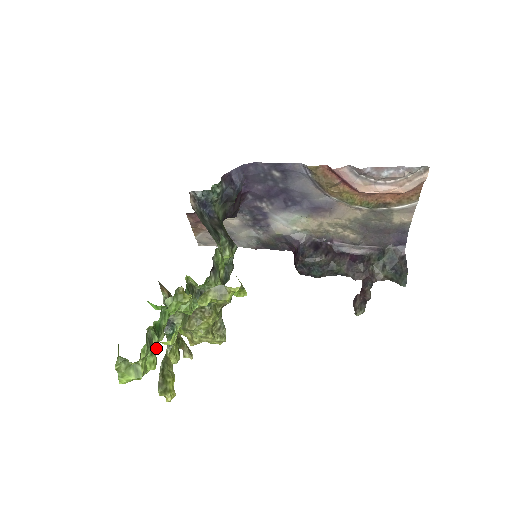
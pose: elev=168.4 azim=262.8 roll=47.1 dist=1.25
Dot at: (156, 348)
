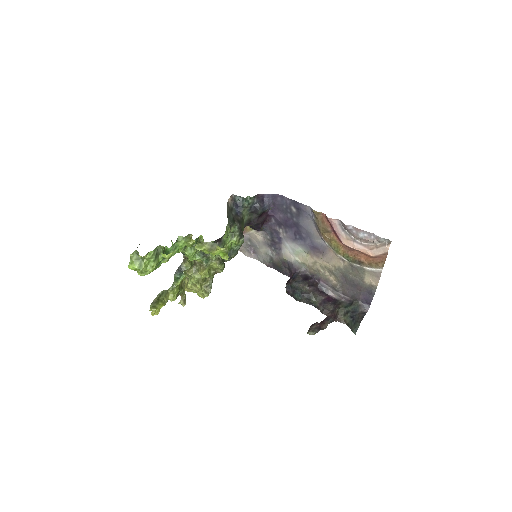
Dot at: (159, 261)
